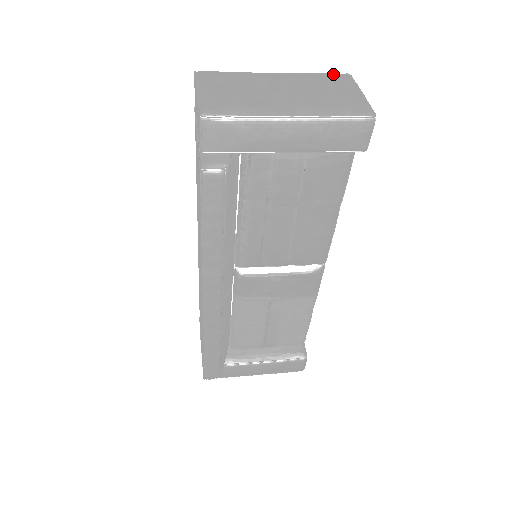
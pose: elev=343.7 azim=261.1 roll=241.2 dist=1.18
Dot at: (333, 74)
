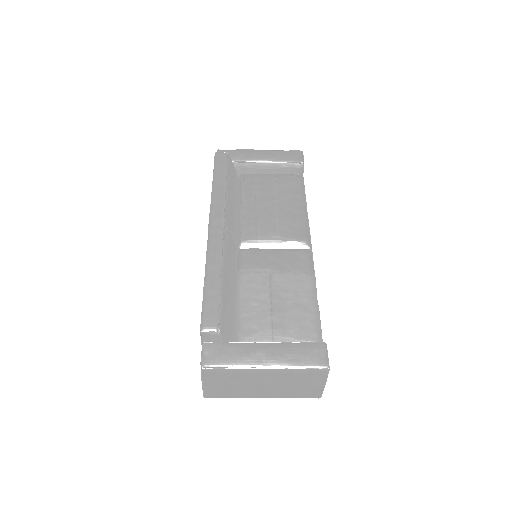
Dot at: occluded
